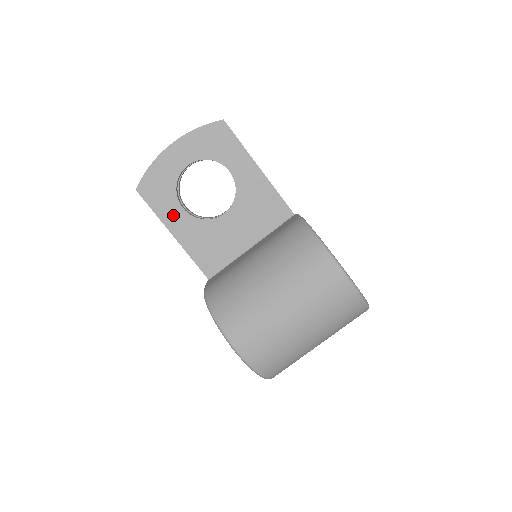
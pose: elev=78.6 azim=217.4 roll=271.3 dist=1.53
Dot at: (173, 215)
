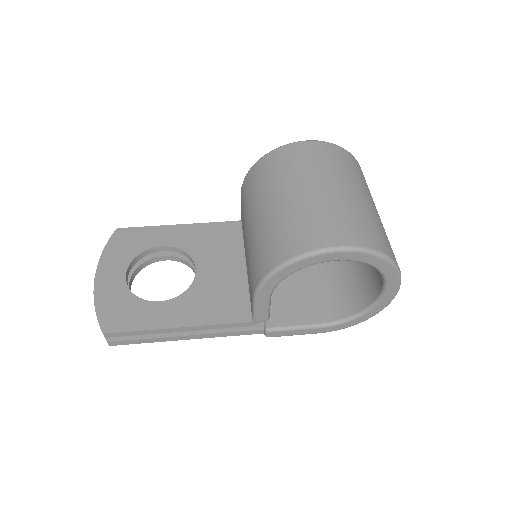
Dot at: (158, 315)
